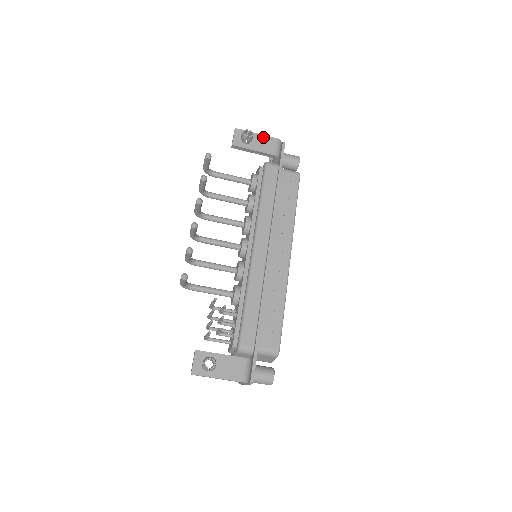
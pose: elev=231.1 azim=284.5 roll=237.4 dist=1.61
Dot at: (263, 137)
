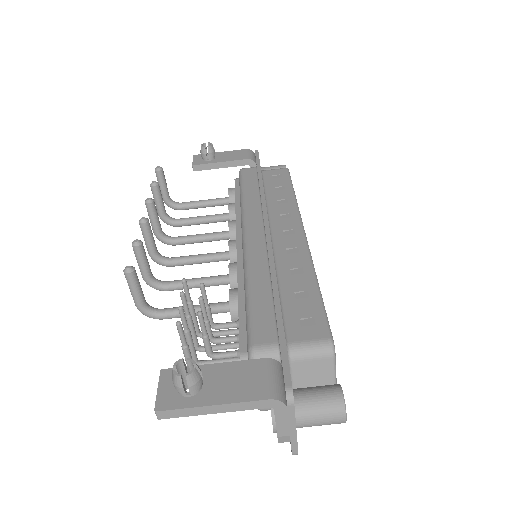
Dot at: (229, 152)
